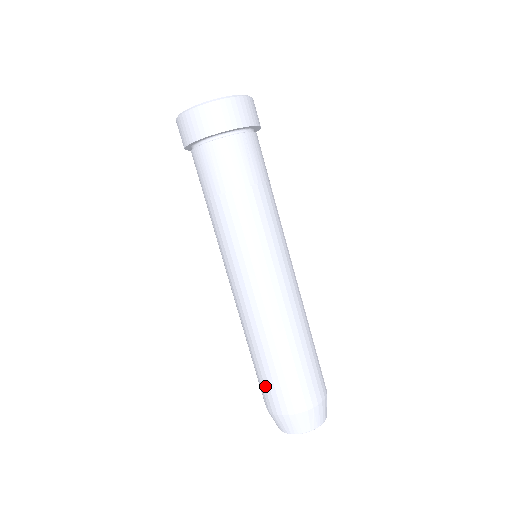
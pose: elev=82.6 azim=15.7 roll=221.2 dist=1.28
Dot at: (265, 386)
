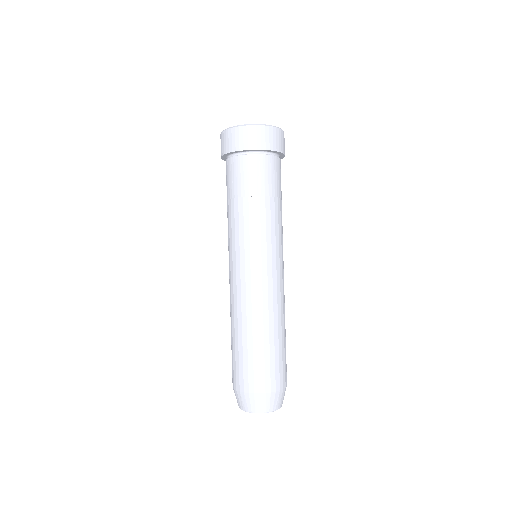
Dot at: (232, 362)
